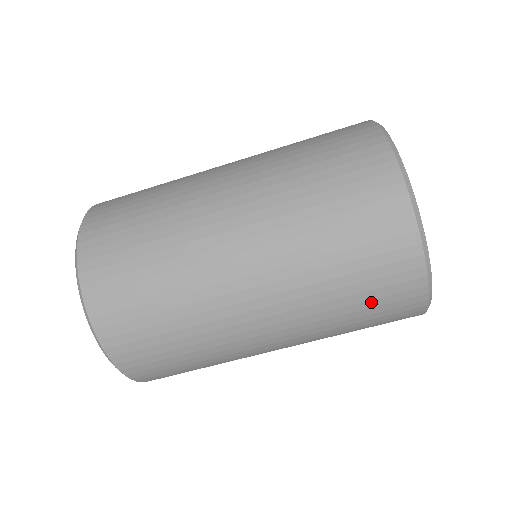
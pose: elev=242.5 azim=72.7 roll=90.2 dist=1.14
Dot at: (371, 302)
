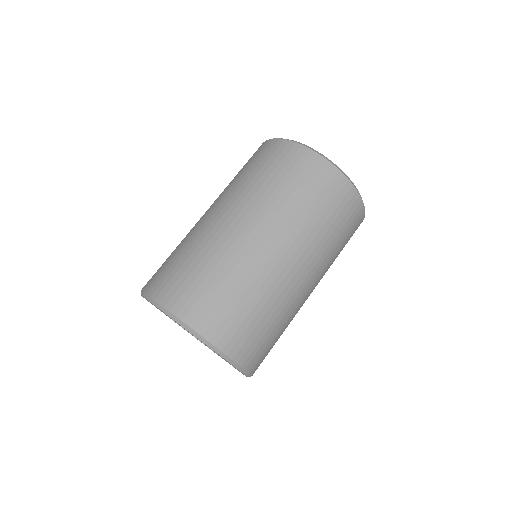
Dot at: (309, 187)
